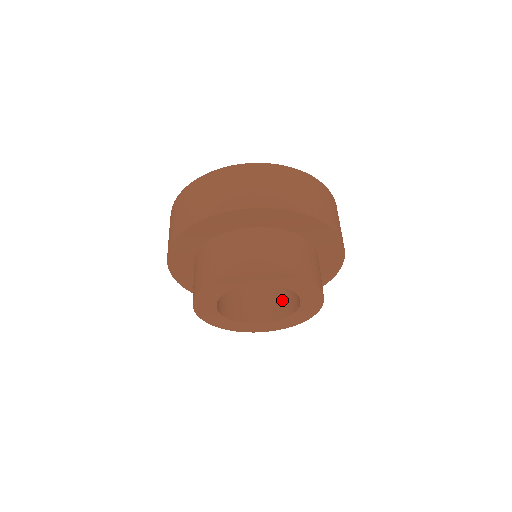
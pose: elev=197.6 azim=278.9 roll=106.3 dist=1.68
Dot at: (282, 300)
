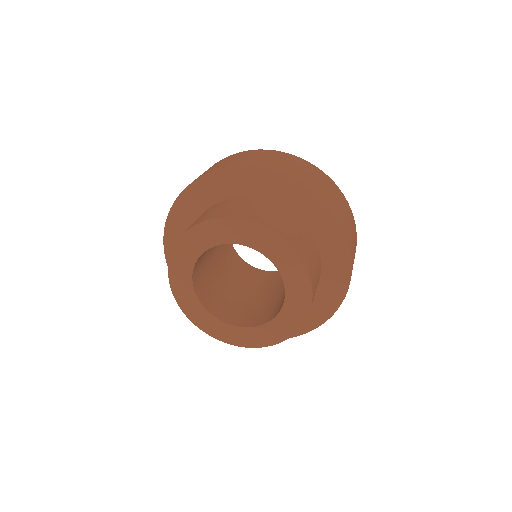
Dot at: occluded
